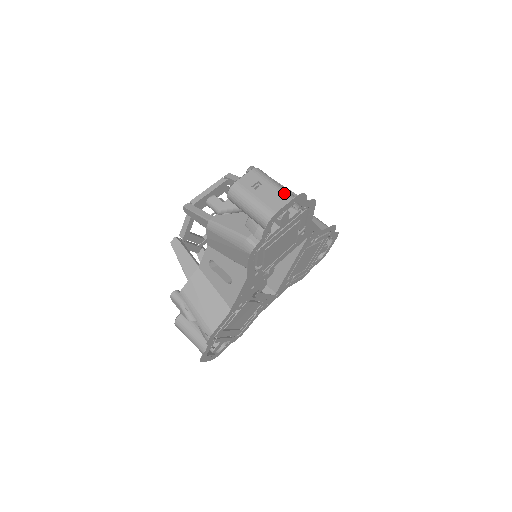
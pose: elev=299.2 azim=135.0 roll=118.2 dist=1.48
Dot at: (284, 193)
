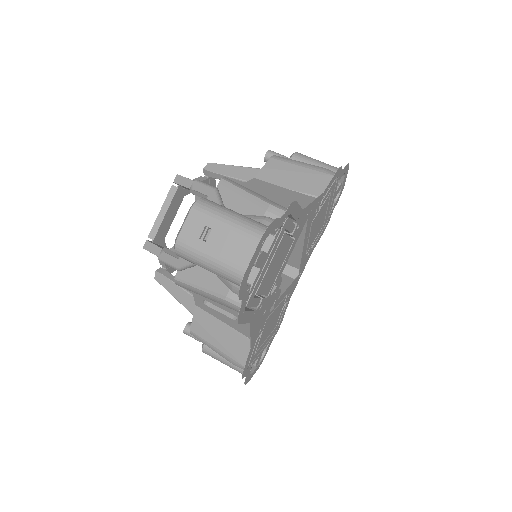
Dot at: (245, 232)
